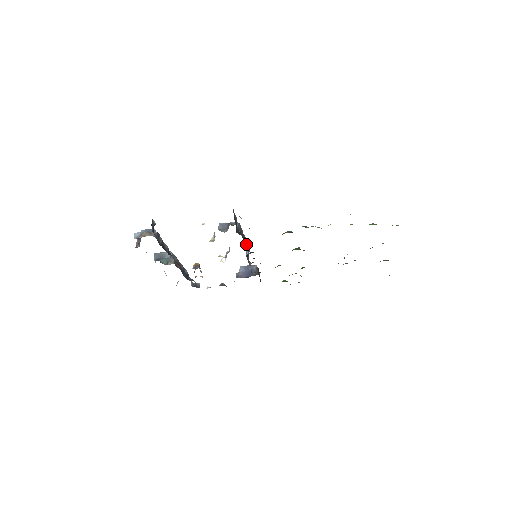
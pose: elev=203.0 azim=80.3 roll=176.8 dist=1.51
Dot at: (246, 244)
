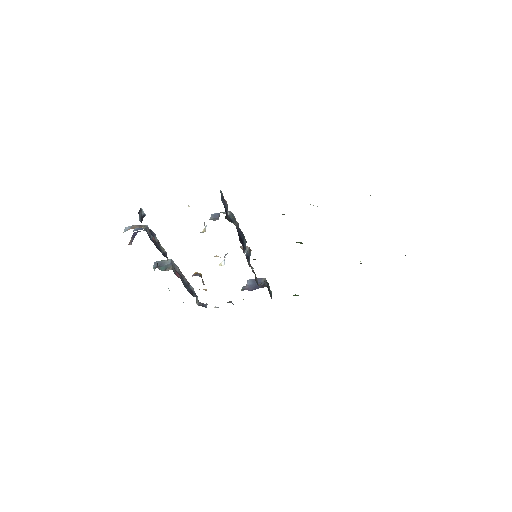
Dot at: (245, 243)
